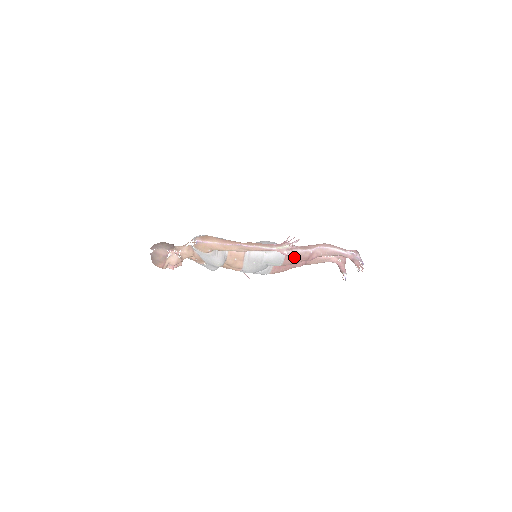
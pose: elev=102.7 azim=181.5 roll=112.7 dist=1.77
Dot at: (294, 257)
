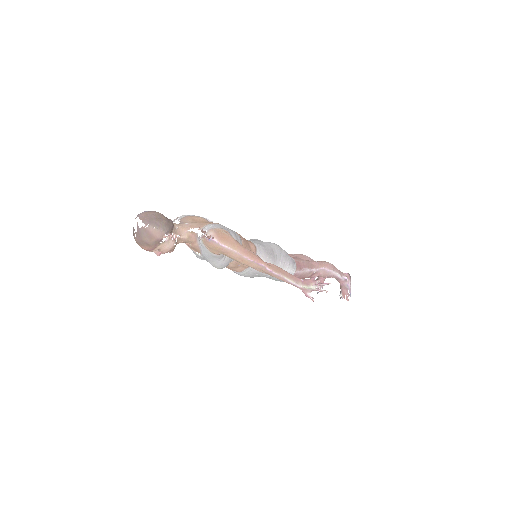
Dot at: (298, 277)
